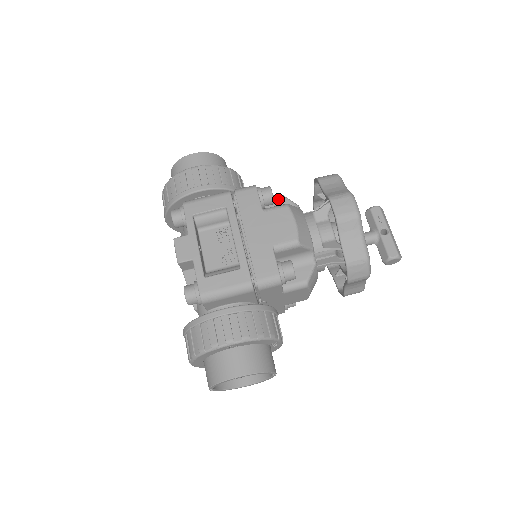
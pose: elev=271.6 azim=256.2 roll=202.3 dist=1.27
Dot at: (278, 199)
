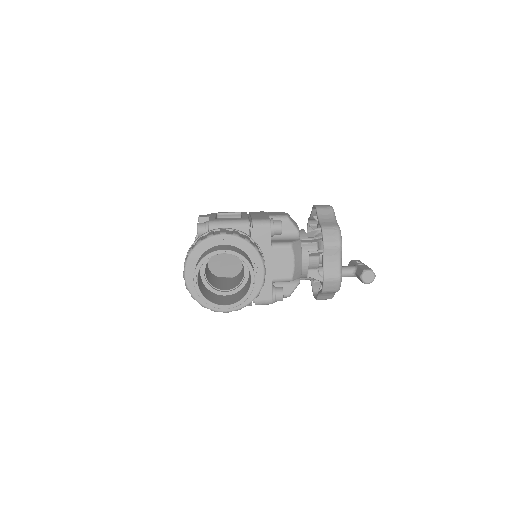
Dot at: occluded
